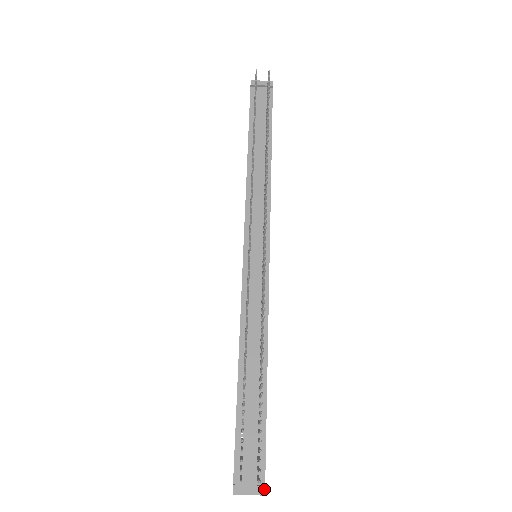
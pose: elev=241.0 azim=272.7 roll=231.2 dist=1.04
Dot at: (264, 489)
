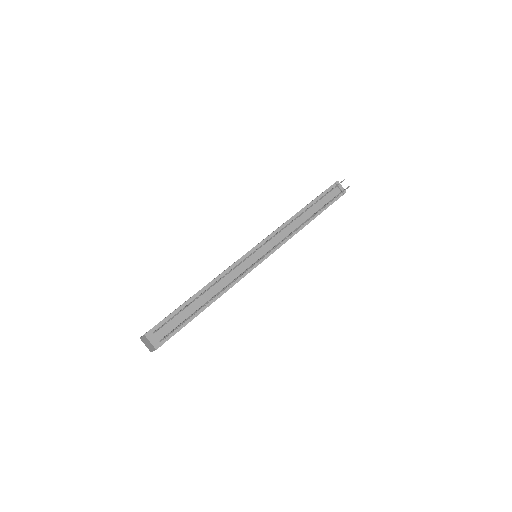
Dot at: occluded
